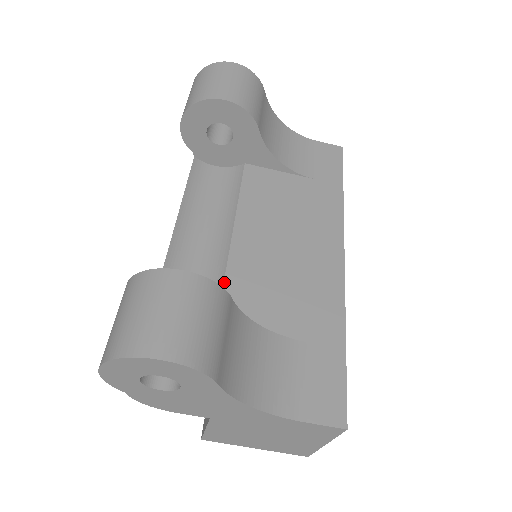
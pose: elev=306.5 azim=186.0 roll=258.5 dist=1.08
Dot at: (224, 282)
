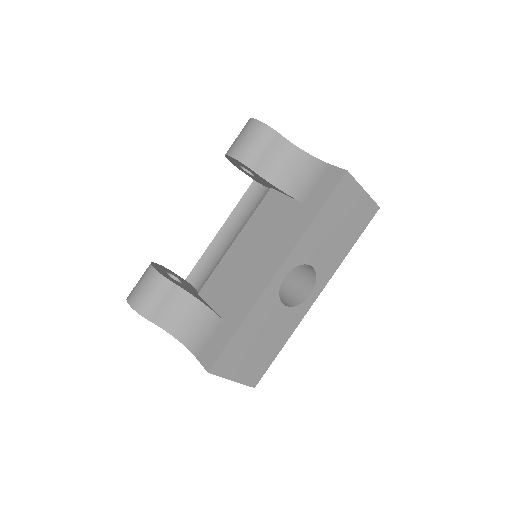
Dot at: (213, 271)
